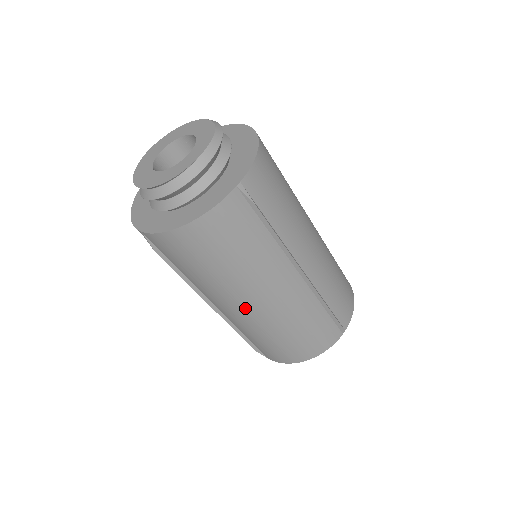
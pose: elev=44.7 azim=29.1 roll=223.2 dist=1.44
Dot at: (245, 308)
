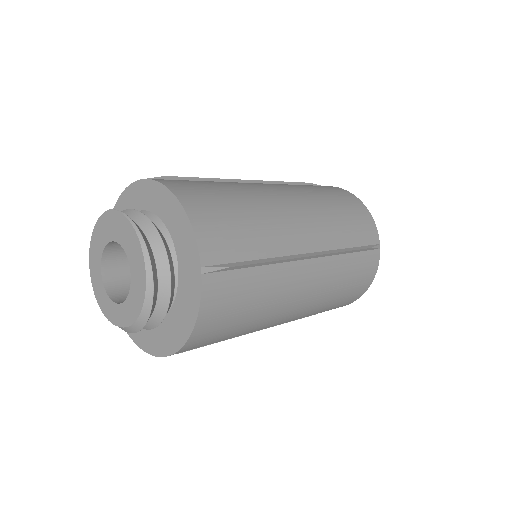
Dot at: occluded
